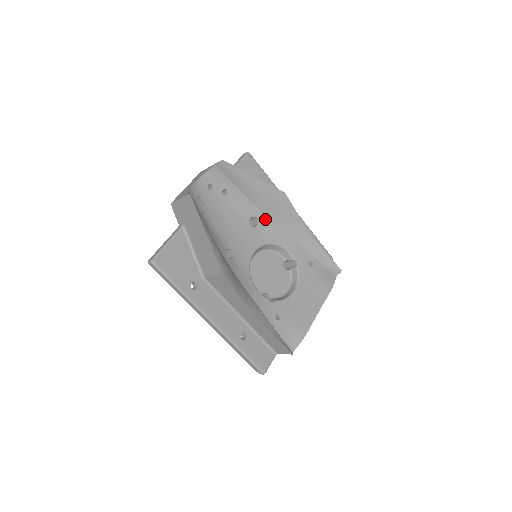
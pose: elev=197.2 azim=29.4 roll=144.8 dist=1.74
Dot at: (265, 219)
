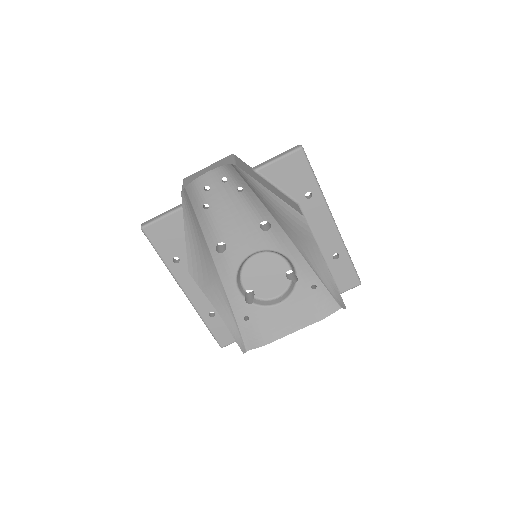
Dot at: (279, 228)
